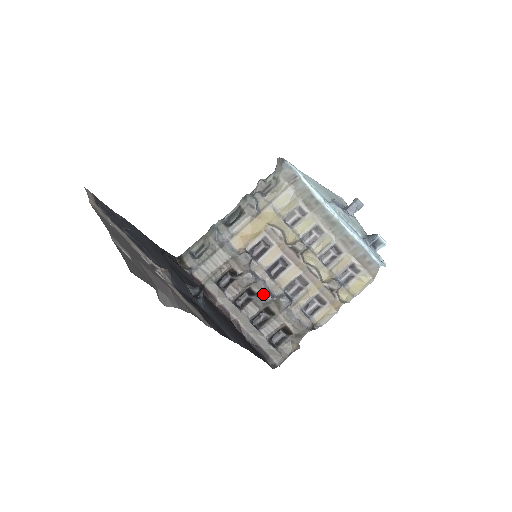
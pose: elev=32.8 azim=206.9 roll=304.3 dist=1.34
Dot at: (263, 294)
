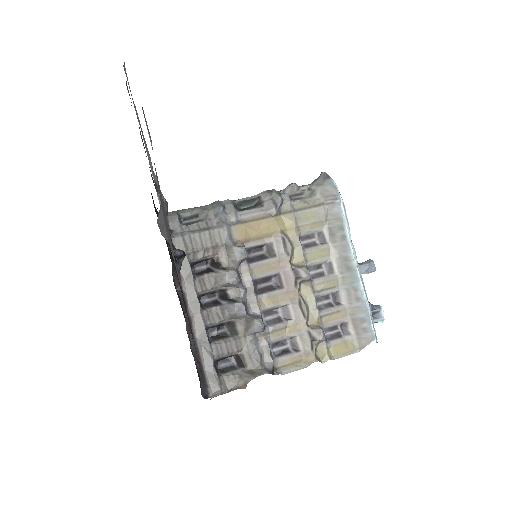
Dot at: (238, 304)
